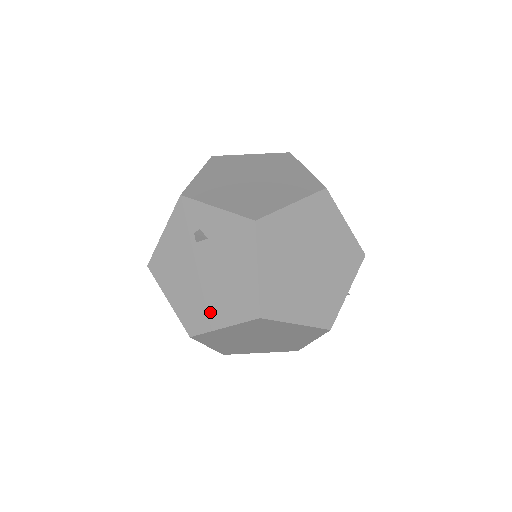
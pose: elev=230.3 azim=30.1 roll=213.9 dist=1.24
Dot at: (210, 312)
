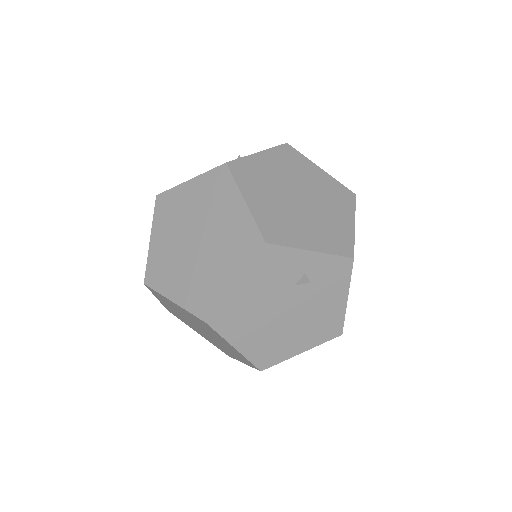
Dot at: occluded
